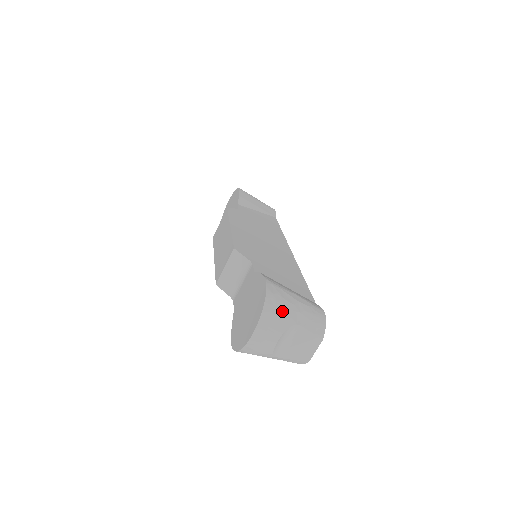
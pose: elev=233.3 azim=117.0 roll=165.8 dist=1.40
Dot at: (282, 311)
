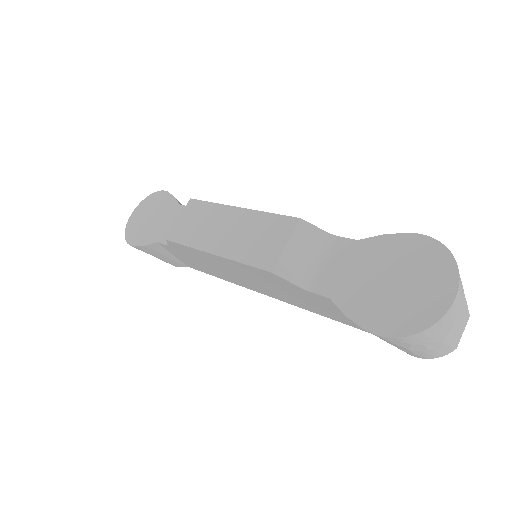
Dot at: occluded
